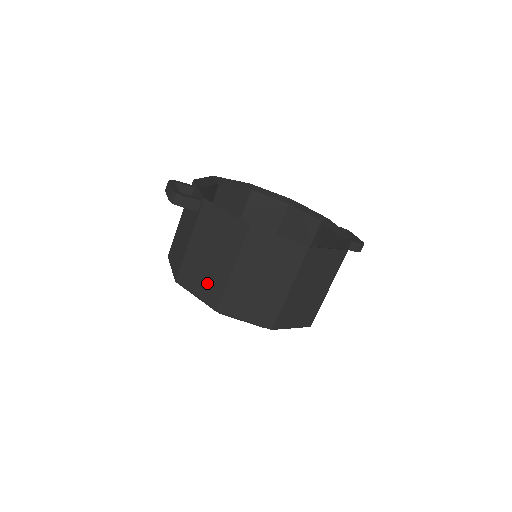
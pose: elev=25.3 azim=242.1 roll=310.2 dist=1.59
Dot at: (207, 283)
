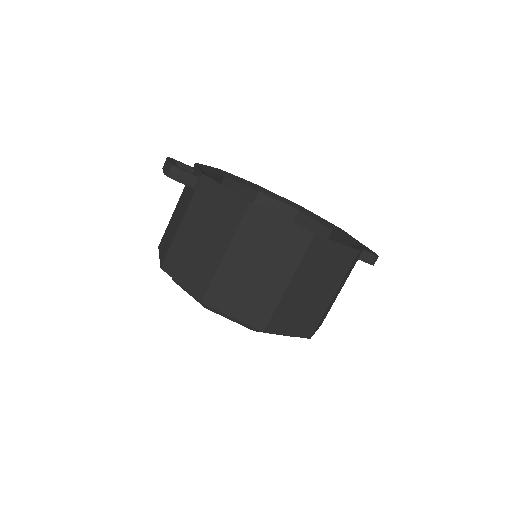
Dot at: (195, 269)
